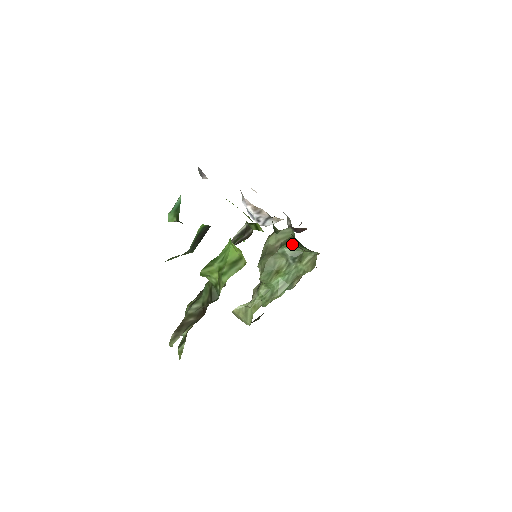
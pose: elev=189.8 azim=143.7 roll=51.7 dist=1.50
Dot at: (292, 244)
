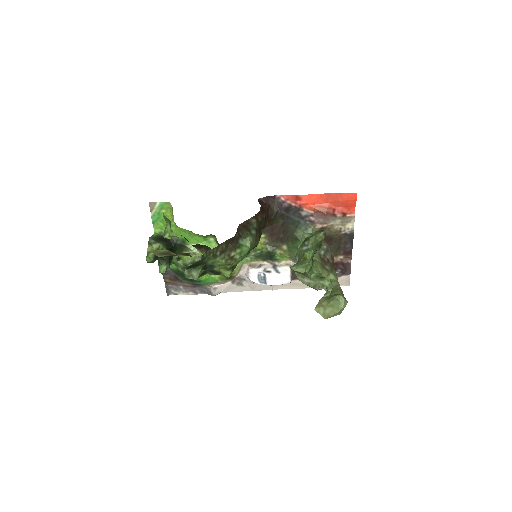
Dot at: (298, 249)
